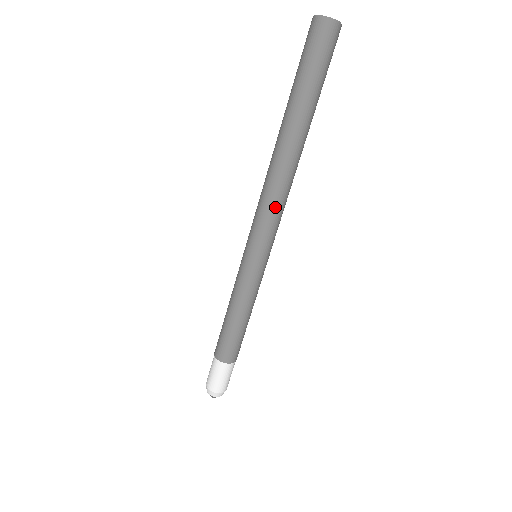
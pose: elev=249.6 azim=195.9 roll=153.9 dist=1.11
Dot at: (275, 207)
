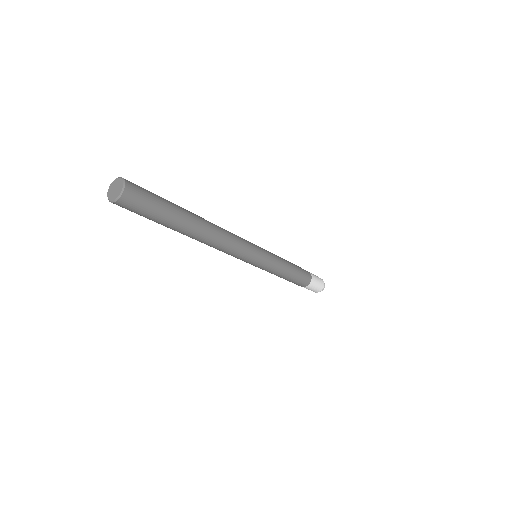
Dot at: occluded
